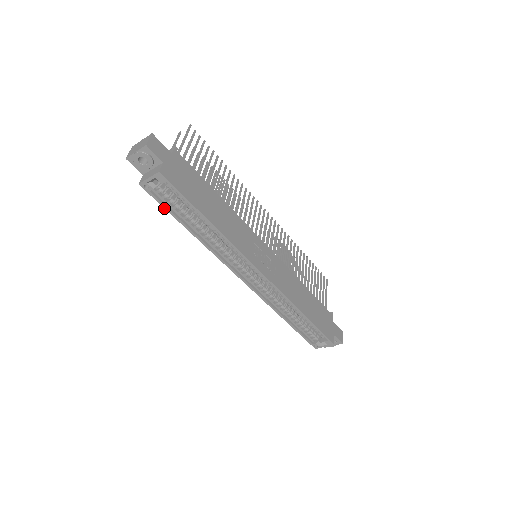
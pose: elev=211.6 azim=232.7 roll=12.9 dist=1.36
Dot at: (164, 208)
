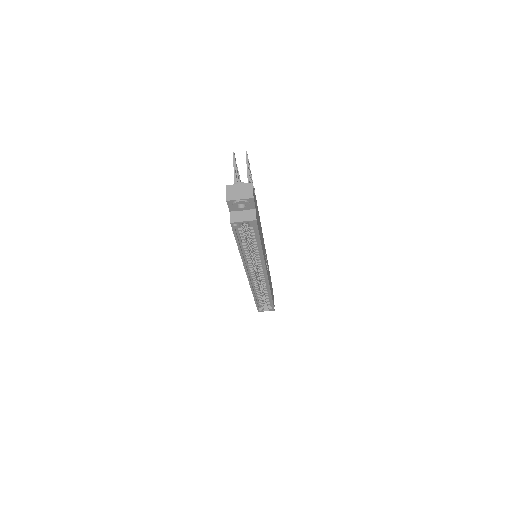
Dot at: occluded
